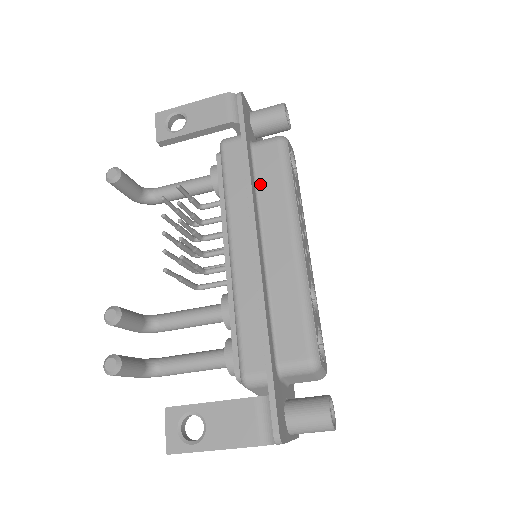
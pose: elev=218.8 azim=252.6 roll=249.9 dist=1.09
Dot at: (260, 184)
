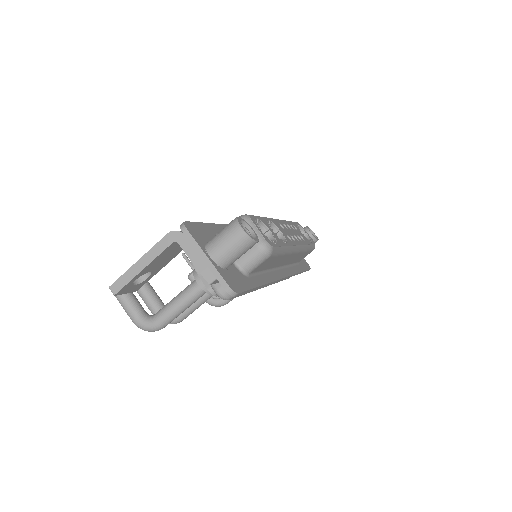
Dot at: occluded
